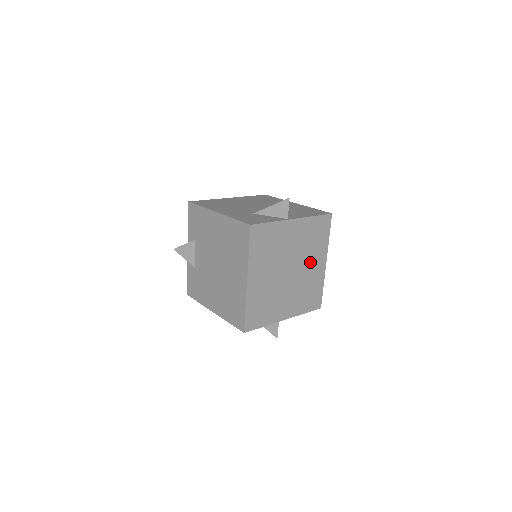
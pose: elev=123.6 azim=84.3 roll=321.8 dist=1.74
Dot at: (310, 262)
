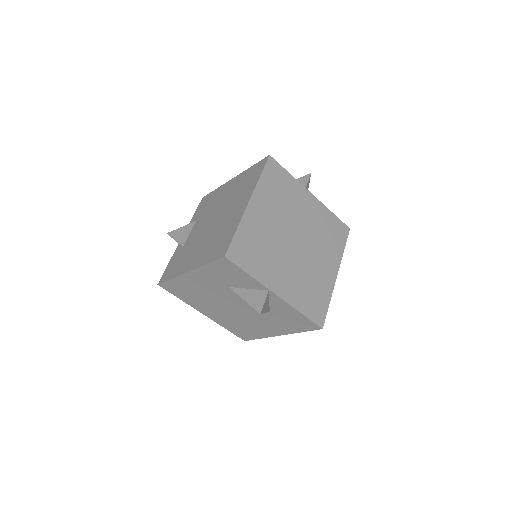
Dot at: (319, 255)
